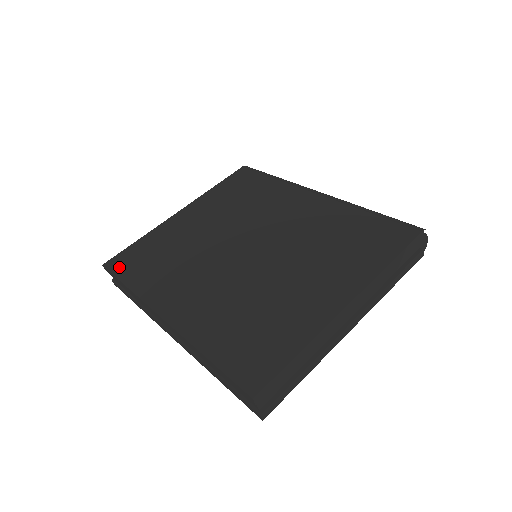
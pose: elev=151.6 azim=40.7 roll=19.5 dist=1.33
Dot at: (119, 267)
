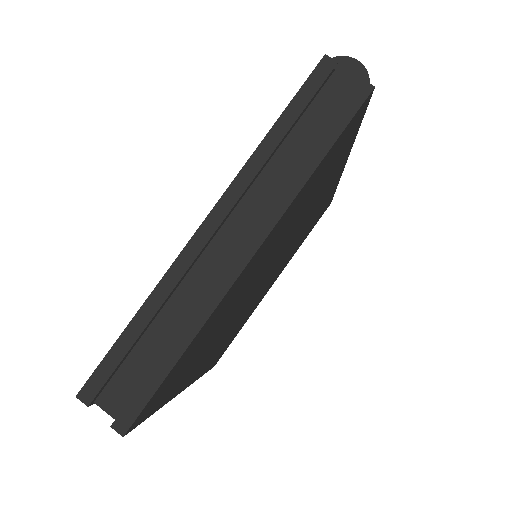
Dot at: occluded
